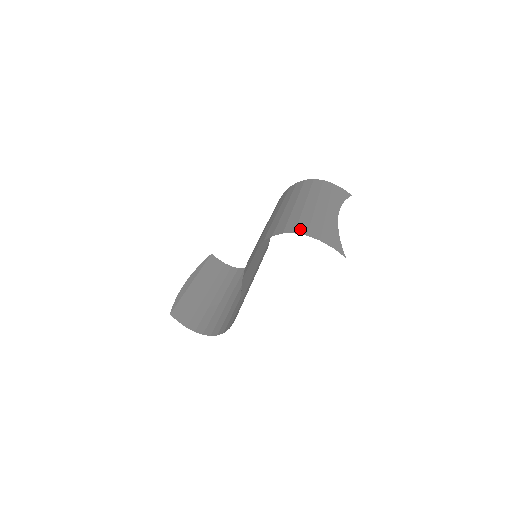
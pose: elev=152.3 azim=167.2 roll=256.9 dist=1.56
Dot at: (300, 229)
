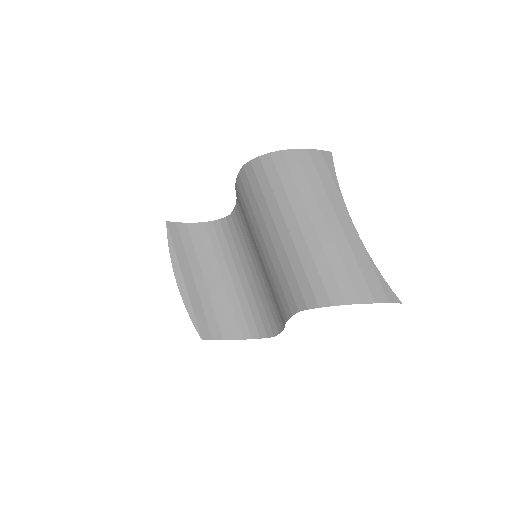
Dot at: (346, 293)
